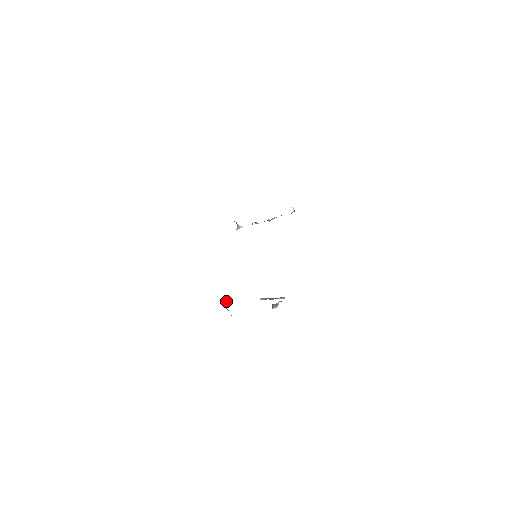
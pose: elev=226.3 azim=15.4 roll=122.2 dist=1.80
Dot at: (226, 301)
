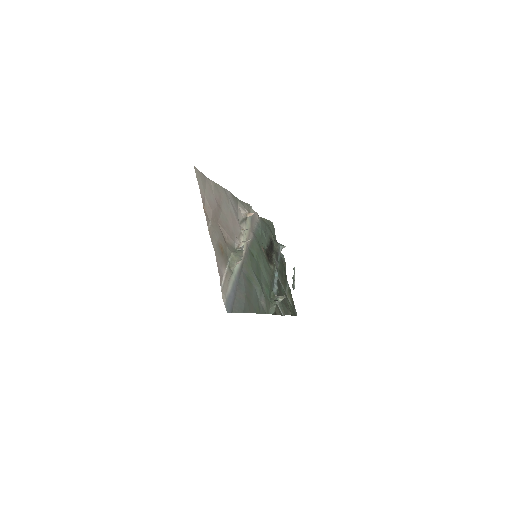
Dot at: (284, 246)
